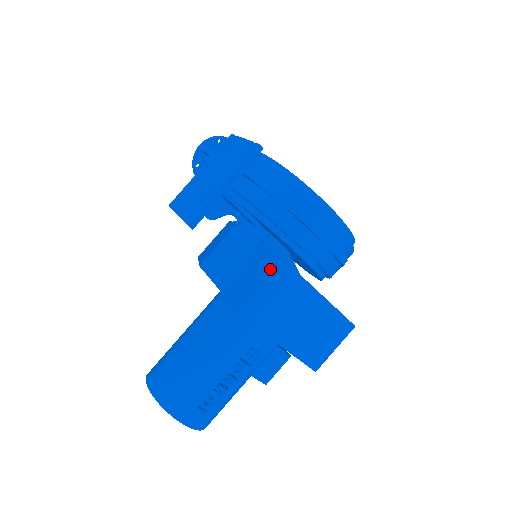
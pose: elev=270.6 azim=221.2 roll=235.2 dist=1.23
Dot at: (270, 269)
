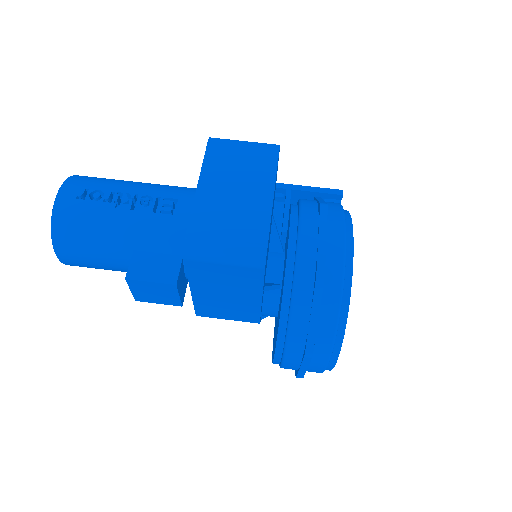
Dot at: occluded
